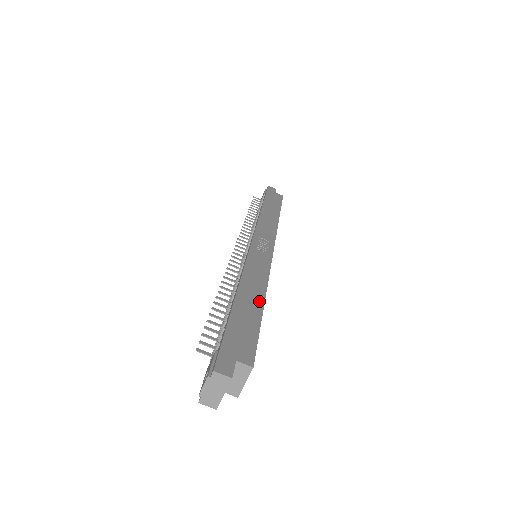
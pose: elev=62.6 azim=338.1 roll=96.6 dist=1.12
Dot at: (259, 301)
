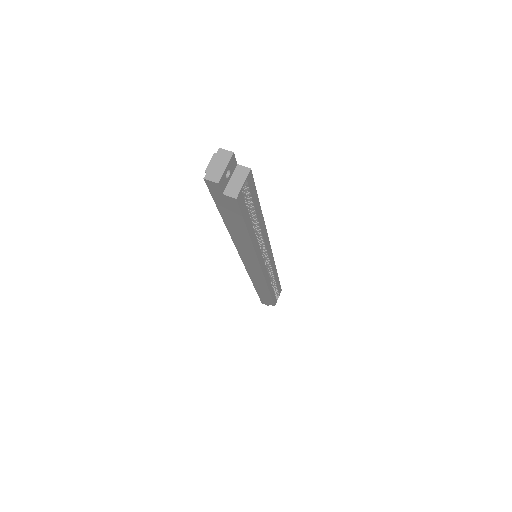
Dot at: occluded
